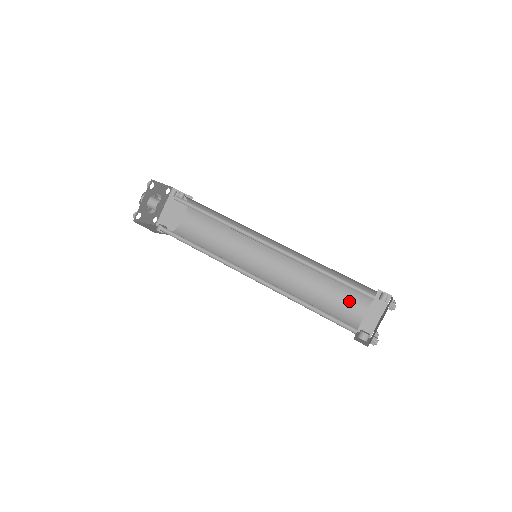
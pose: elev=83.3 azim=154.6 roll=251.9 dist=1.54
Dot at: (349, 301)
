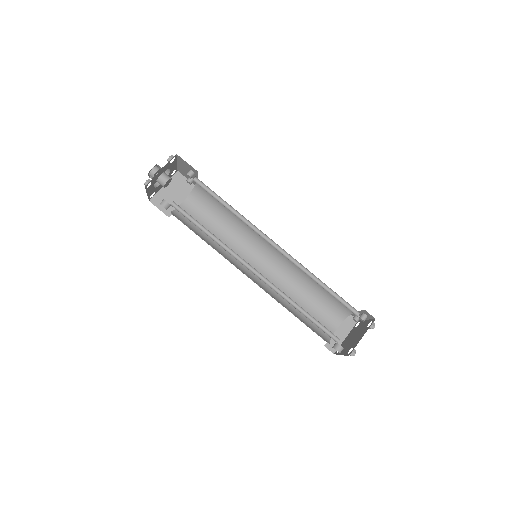
Dot at: (323, 317)
